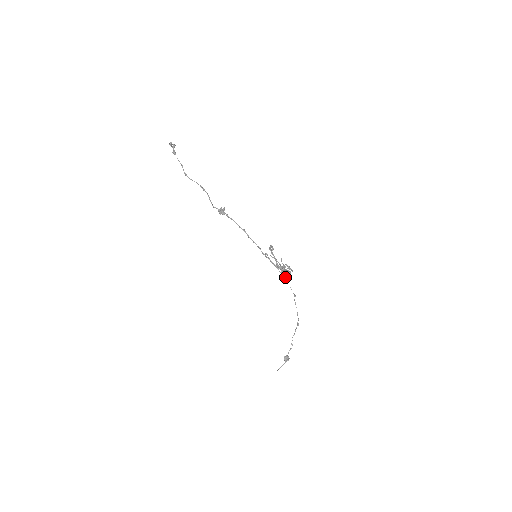
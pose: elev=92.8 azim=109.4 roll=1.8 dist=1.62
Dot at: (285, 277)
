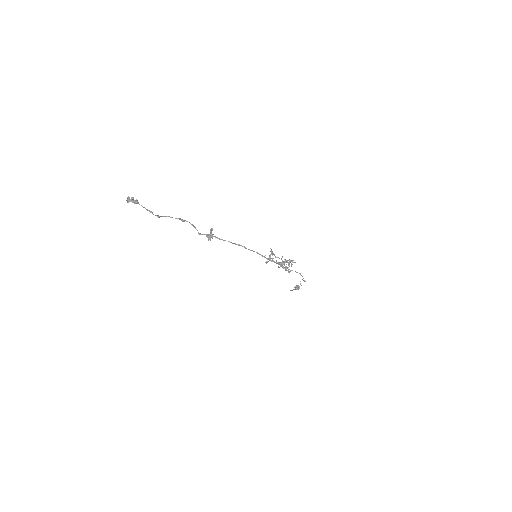
Dot at: occluded
